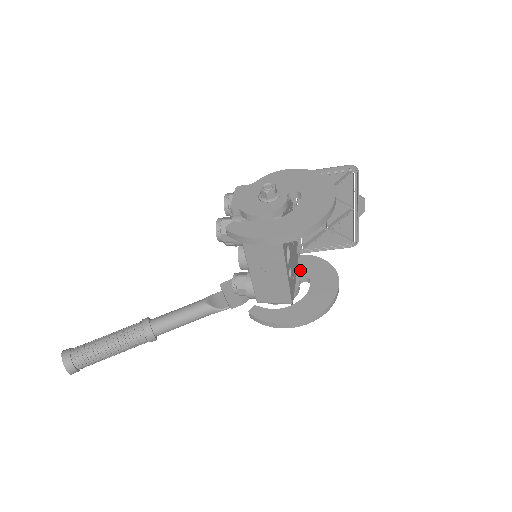
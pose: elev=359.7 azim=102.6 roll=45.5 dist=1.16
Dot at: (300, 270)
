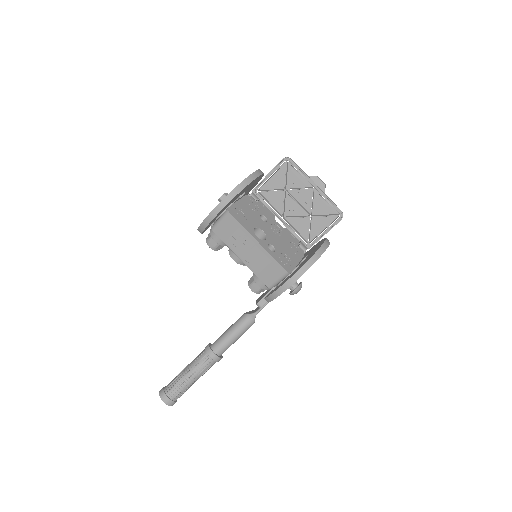
Dot at: occluded
